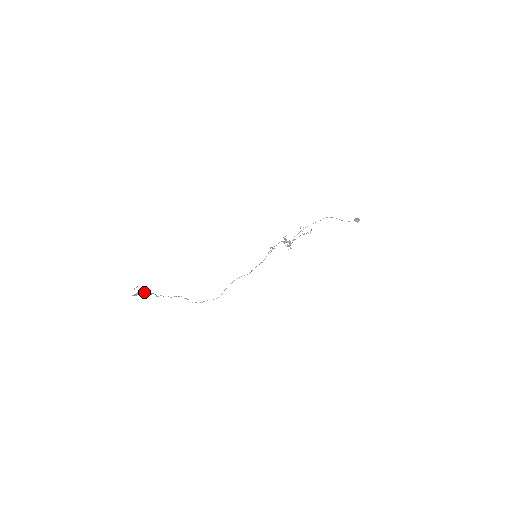
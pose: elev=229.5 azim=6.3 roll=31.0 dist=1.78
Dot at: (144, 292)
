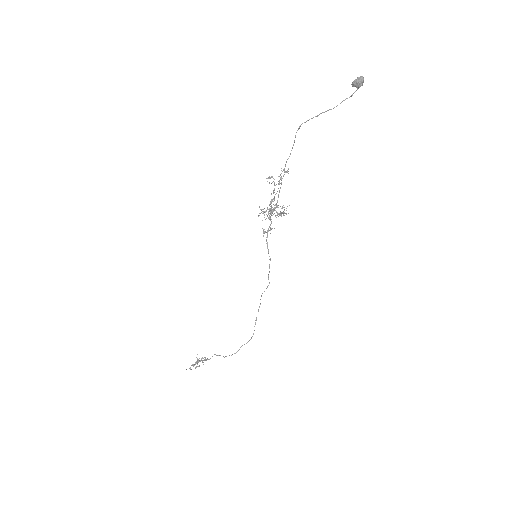
Dot at: (197, 361)
